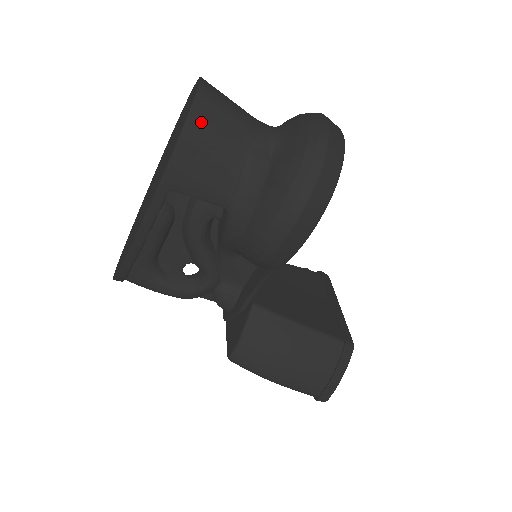
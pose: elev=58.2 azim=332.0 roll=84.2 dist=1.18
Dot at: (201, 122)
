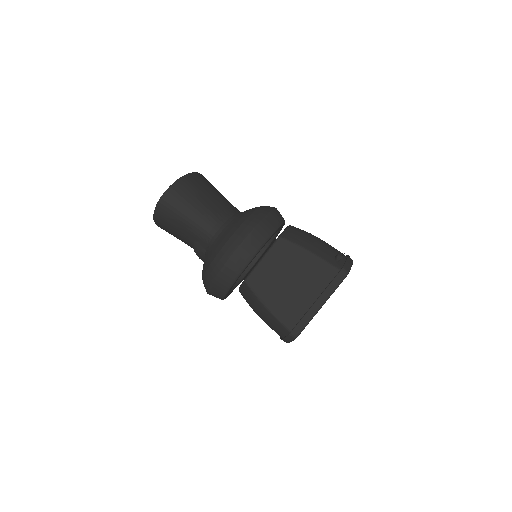
Dot at: (162, 221)
